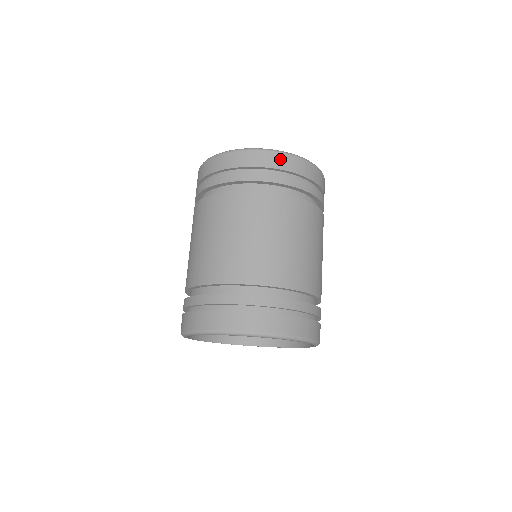
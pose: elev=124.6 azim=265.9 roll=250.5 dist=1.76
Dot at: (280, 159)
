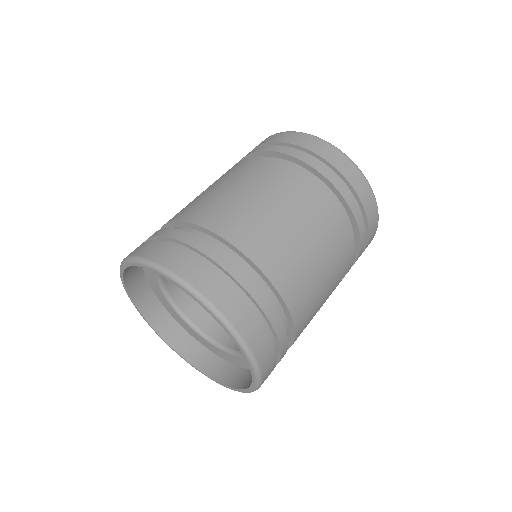
Dot at: (308, 140)
